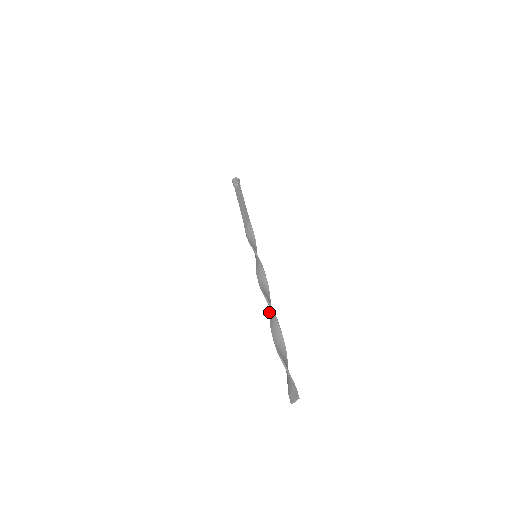
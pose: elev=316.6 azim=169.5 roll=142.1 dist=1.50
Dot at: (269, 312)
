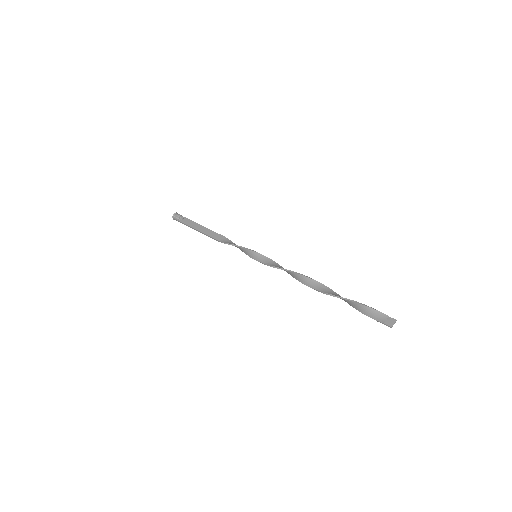
Dot at: (307, 285)
